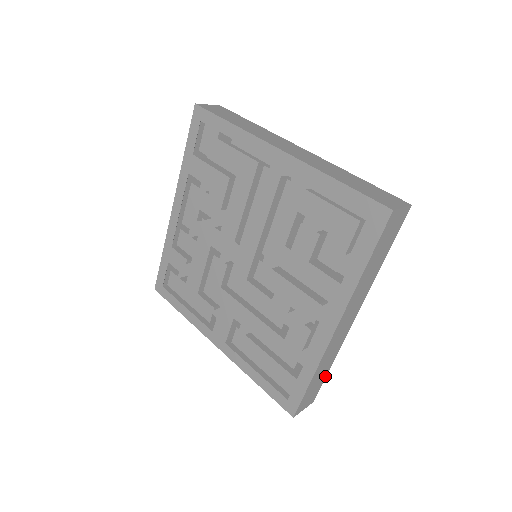
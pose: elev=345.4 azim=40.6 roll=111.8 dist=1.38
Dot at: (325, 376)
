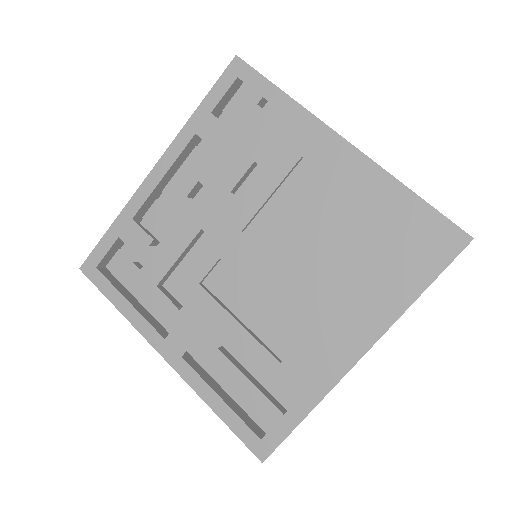
Dot at: occluded
